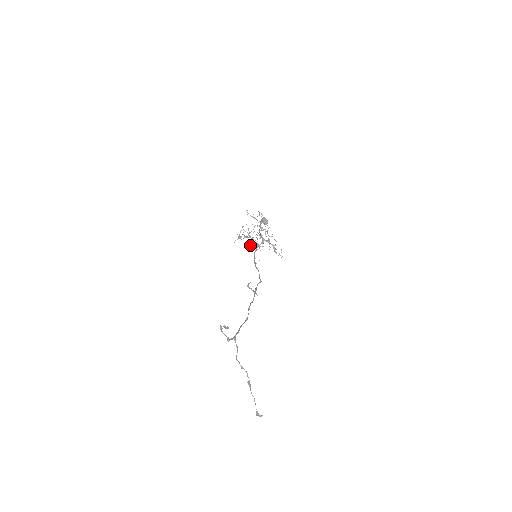
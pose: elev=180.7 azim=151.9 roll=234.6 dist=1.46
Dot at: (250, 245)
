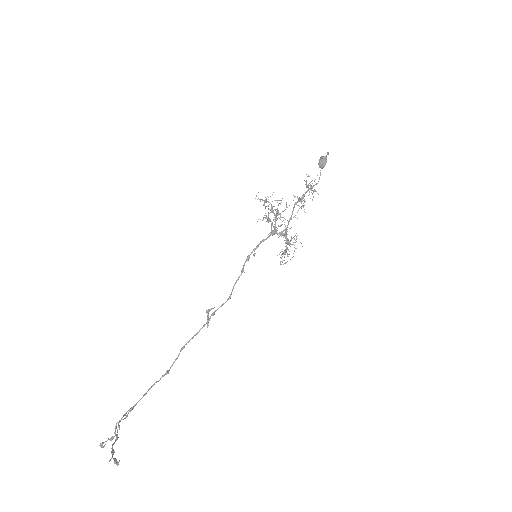
Dot at: (268, 218)
